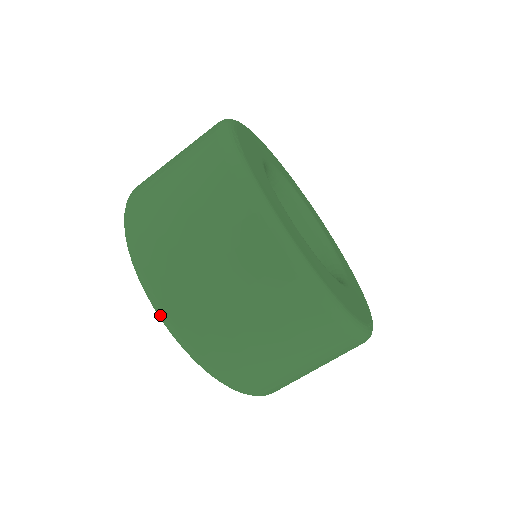
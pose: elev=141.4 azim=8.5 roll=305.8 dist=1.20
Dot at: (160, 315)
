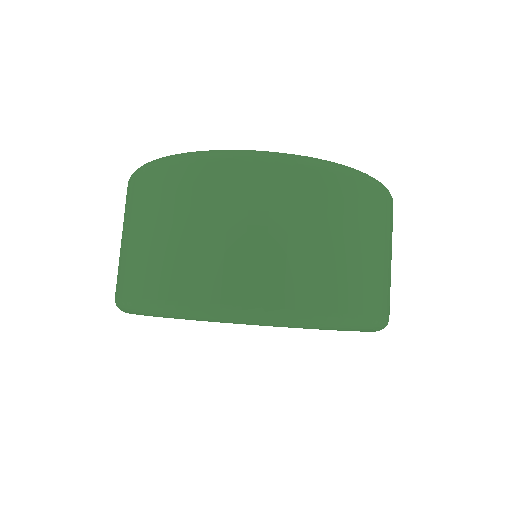
Dot at: (275, 319)
